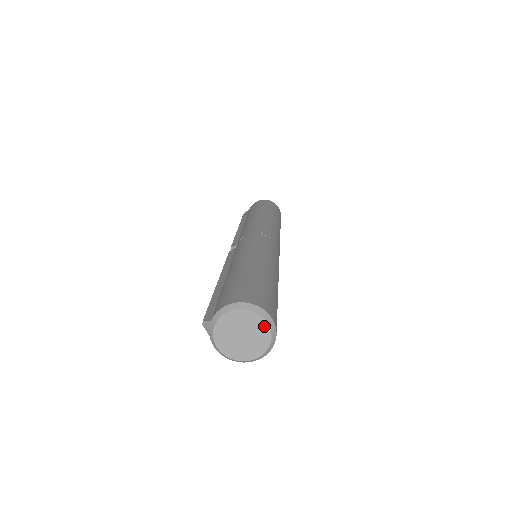
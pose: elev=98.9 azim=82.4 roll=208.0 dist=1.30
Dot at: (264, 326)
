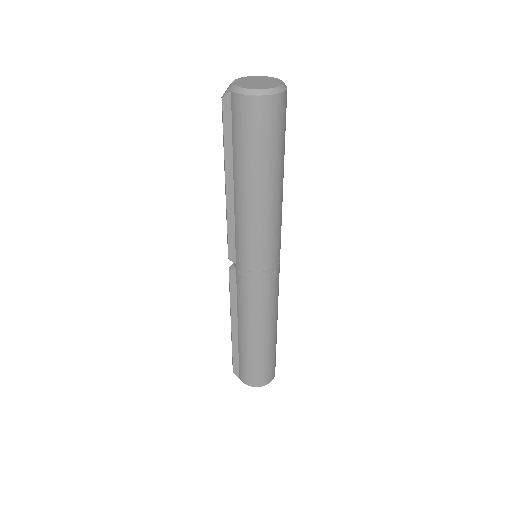
Dot at: (272, 78)
